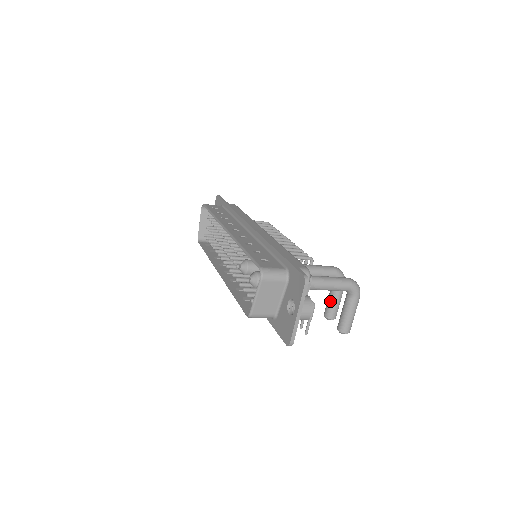
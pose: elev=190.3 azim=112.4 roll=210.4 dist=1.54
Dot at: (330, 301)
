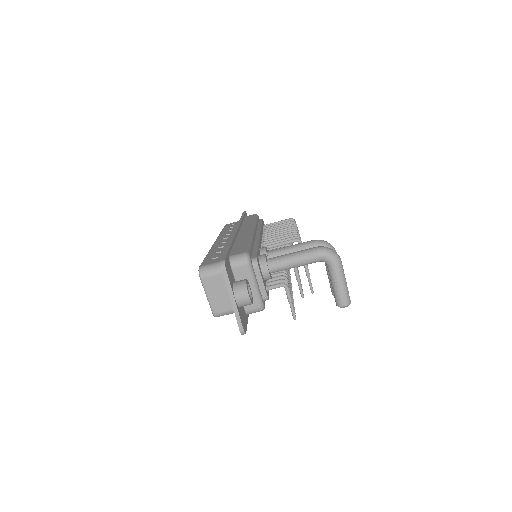
Dot at: (328, 277)
